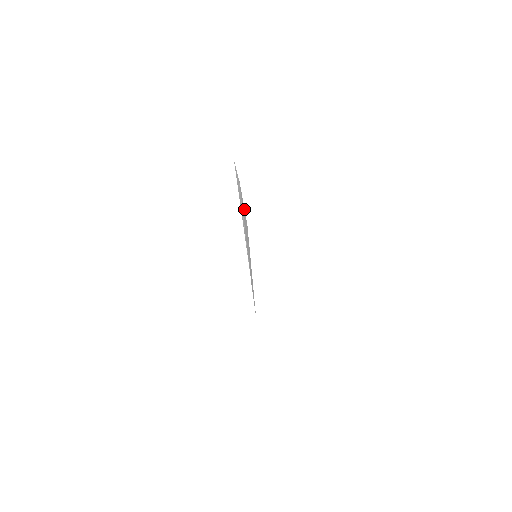
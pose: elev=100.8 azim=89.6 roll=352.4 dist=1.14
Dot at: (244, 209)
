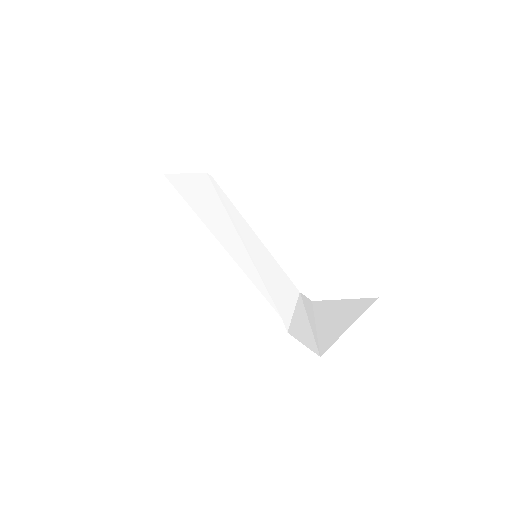
Dot at: (193, 176)
